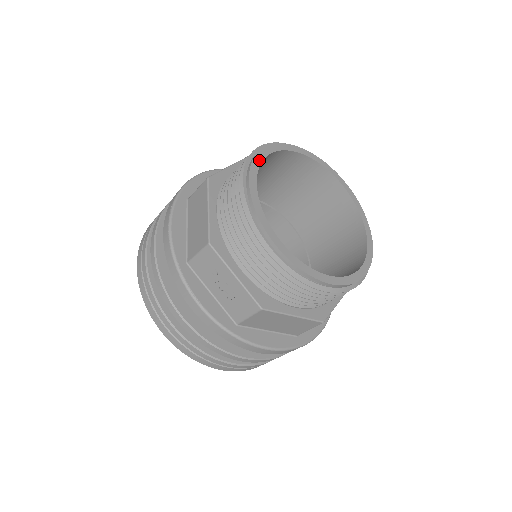
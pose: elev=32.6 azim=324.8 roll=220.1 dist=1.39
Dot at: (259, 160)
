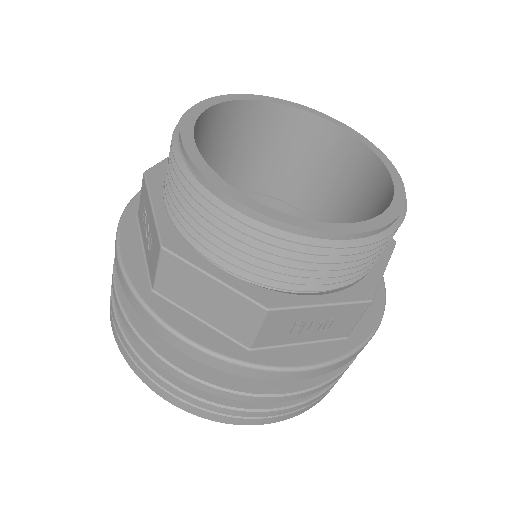
Dot at: (239, 98)
